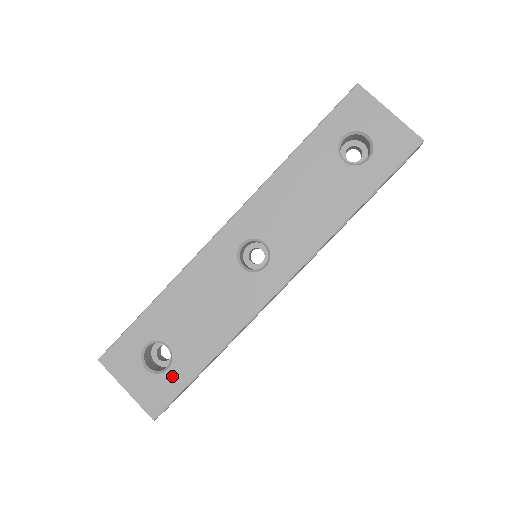
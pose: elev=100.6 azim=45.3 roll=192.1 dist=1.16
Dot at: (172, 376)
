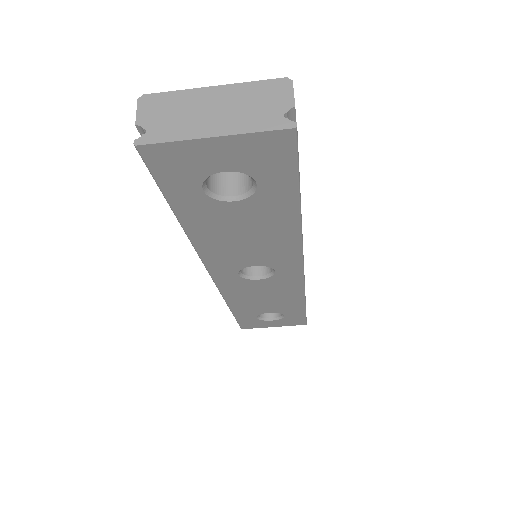
Dot at: (291, 316)
